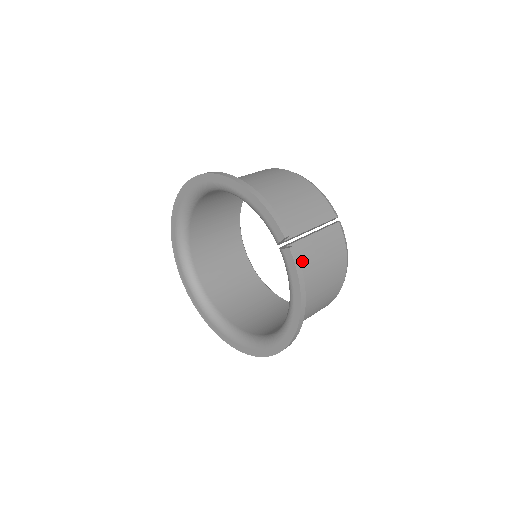
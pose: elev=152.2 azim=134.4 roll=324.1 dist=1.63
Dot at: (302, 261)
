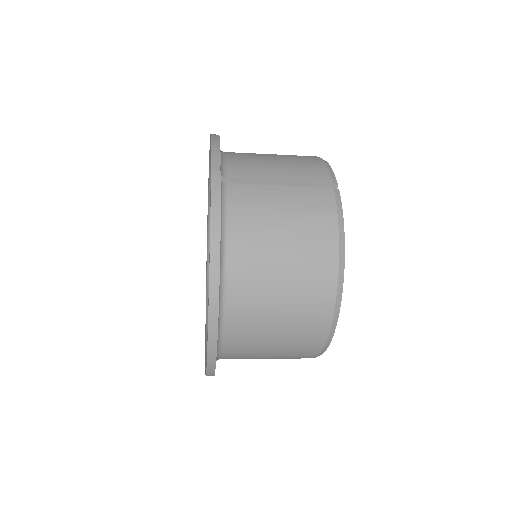
Dot at: (243, 206)
